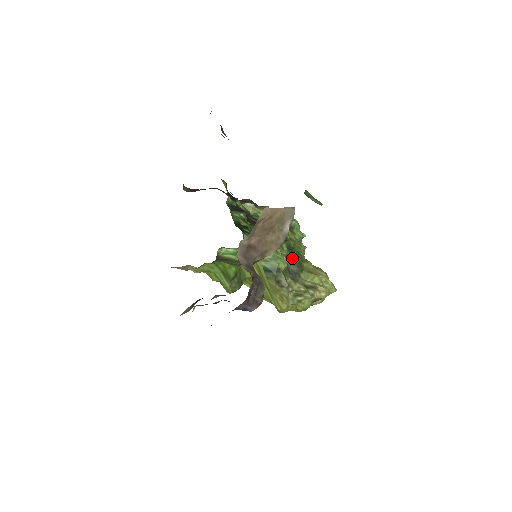
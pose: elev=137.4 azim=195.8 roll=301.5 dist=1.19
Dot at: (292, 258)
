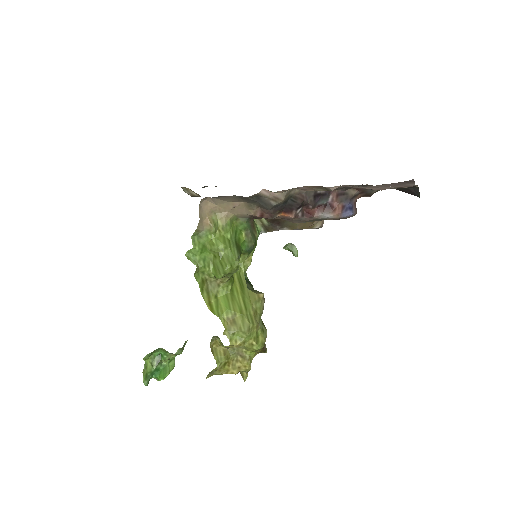
Dot at: occluded
